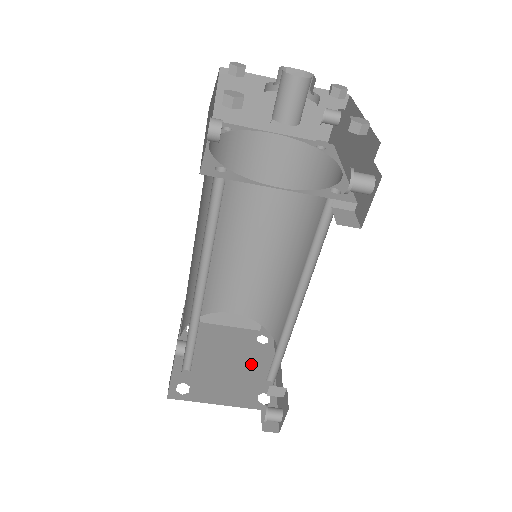
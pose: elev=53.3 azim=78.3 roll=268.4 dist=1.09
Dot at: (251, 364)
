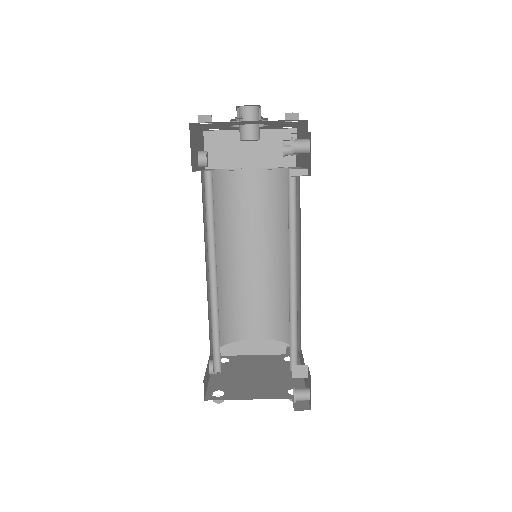
Dot at: (280, 373)
